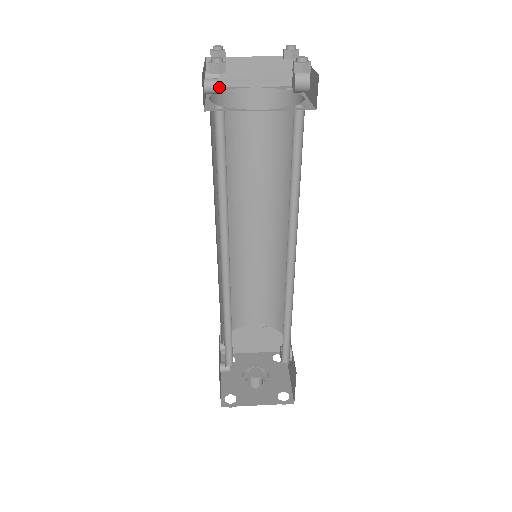
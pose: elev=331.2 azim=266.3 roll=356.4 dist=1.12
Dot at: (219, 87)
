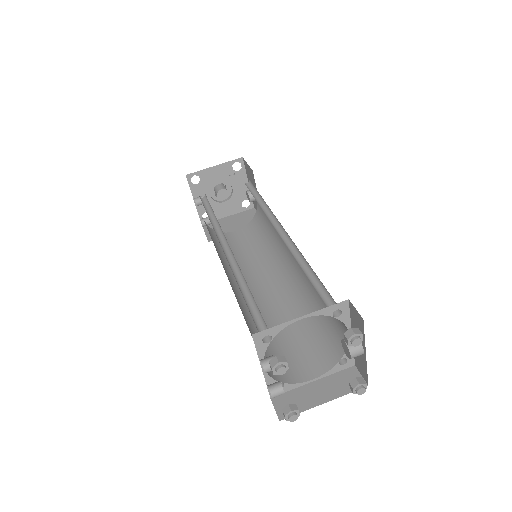
Dot at: (265, 332)
